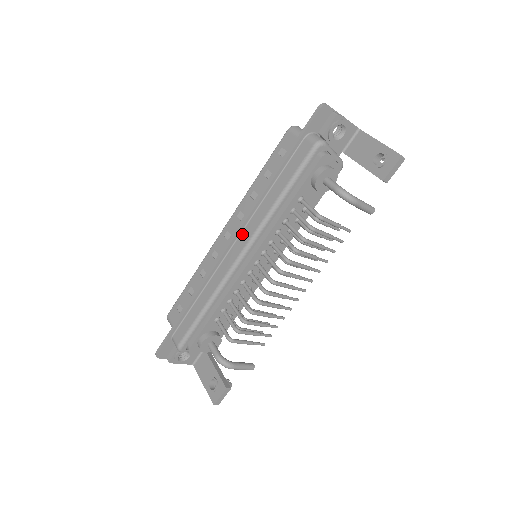
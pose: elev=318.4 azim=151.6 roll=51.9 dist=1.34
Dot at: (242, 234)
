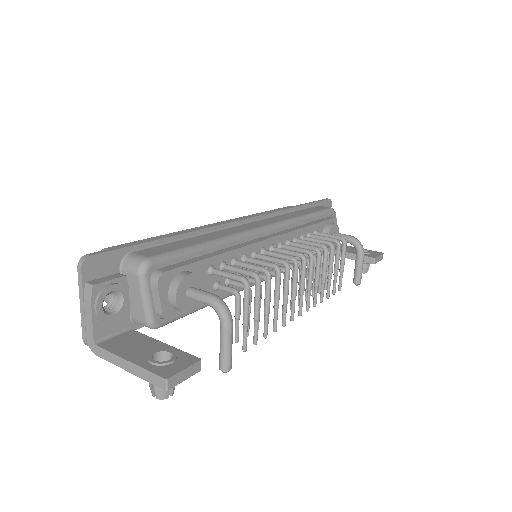
Dot at: (262, 220)
